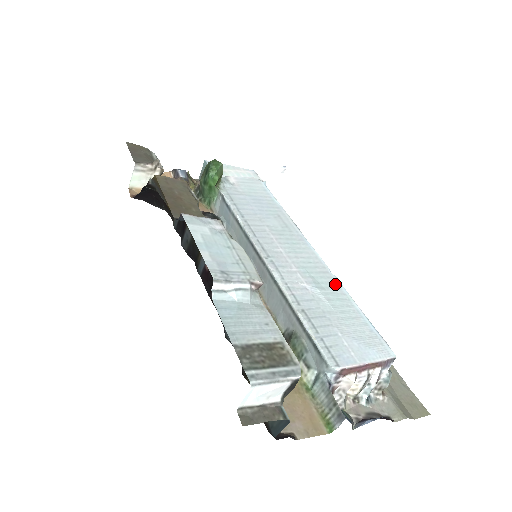
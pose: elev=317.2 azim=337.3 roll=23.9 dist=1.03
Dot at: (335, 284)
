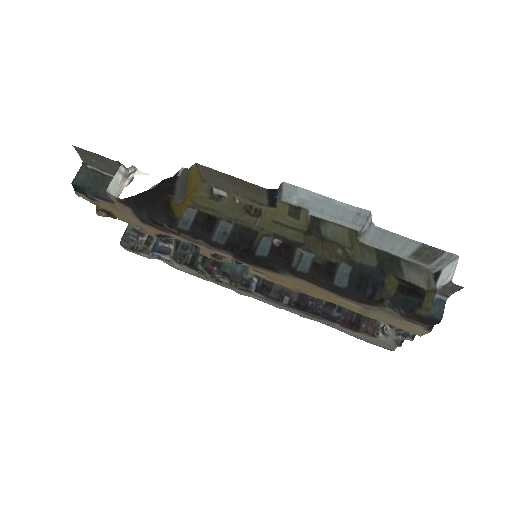
Dot at: occluded
